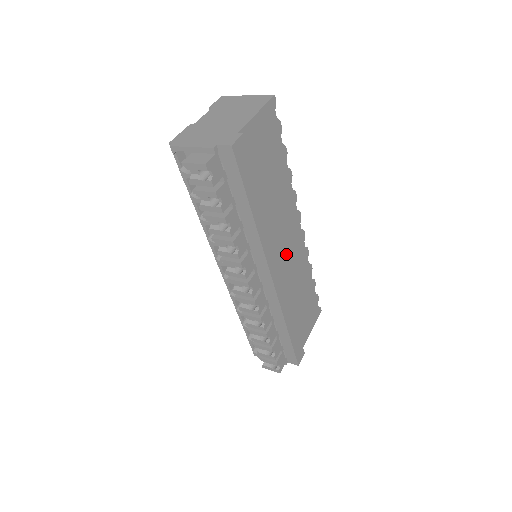
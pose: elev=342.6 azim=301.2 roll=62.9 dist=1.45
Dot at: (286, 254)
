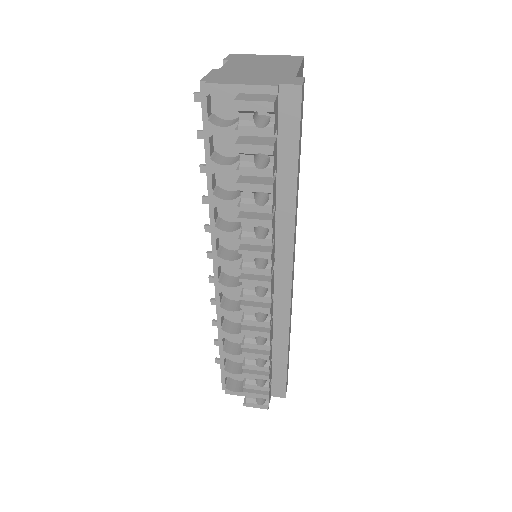
Dot at: occluded
